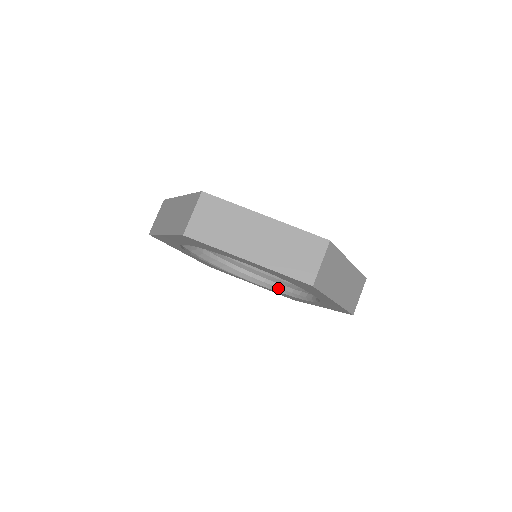
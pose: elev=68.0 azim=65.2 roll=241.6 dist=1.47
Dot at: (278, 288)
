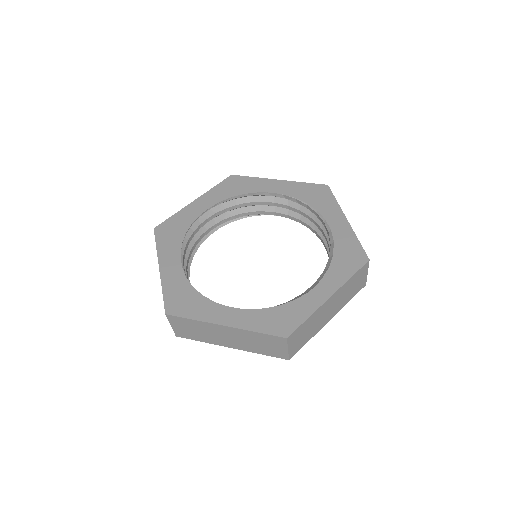
Dot at: (302, 224)
